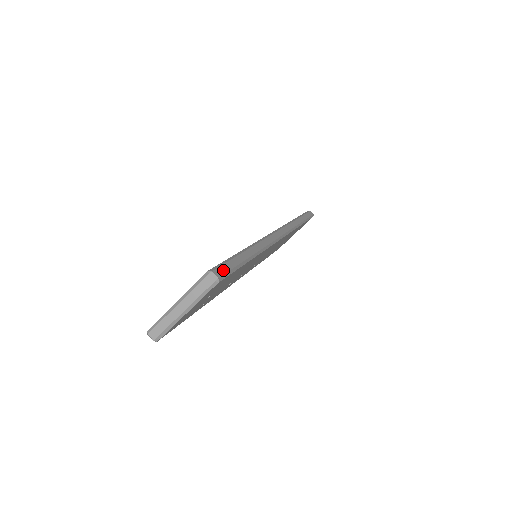
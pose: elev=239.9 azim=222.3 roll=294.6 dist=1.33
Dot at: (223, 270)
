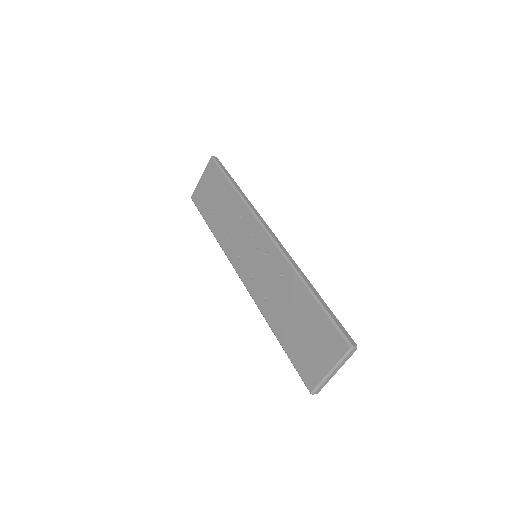
Dot at: (347, 335)
